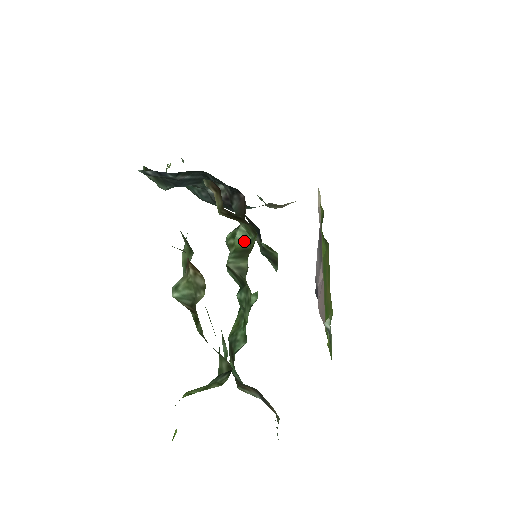
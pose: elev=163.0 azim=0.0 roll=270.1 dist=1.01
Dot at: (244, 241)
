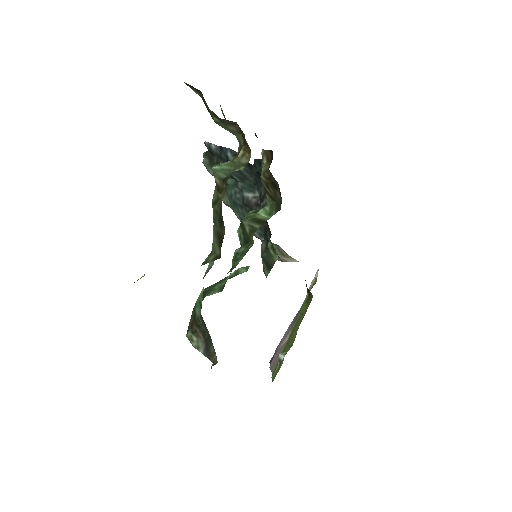
Dot at: (263, 217)
